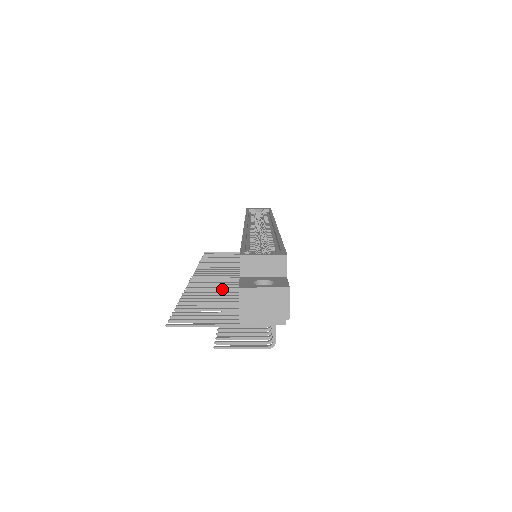
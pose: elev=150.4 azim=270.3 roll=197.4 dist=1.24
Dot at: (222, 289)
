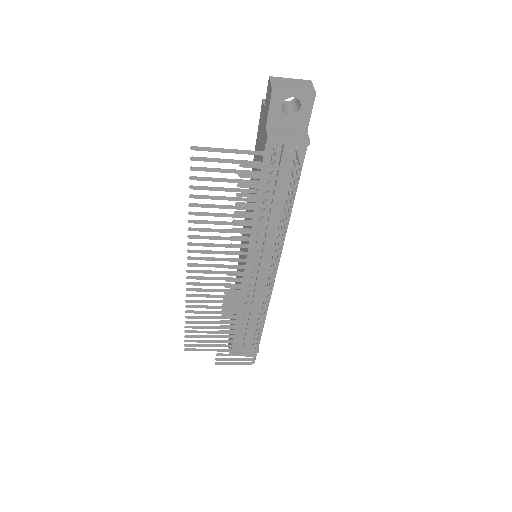
Dot at: (227, 245)
